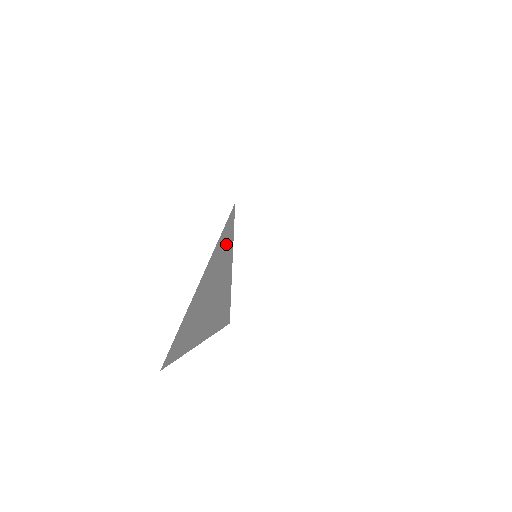
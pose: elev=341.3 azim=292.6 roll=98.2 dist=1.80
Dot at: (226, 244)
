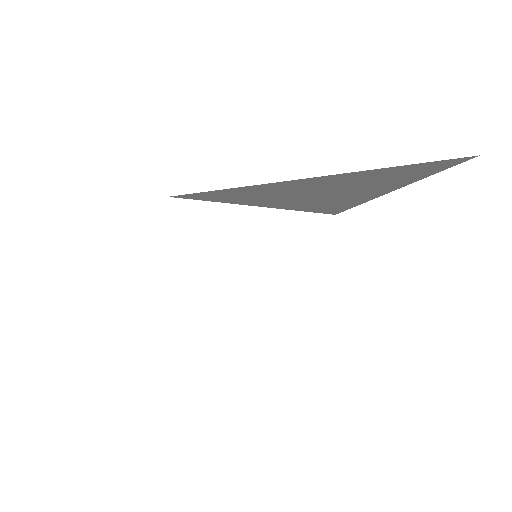
Dot at: occluded
